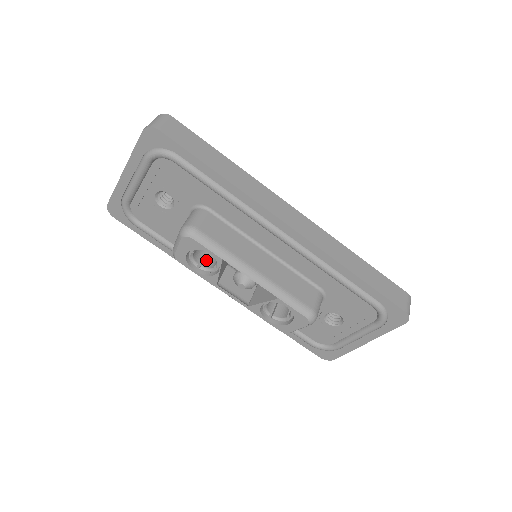
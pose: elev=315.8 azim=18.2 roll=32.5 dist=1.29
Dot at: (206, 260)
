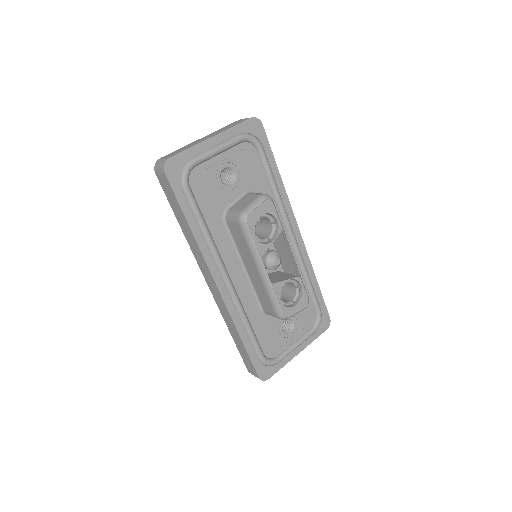
Dot at: occluded
